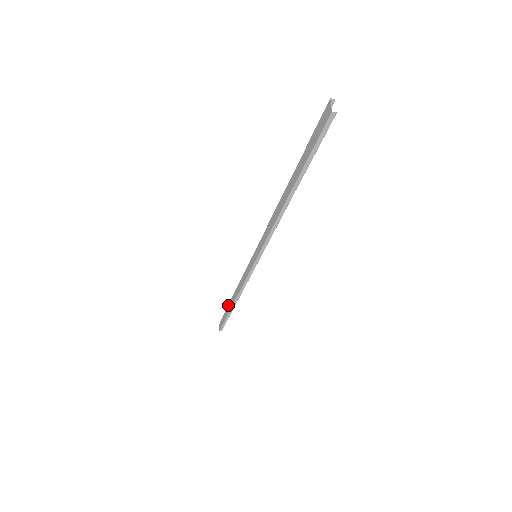
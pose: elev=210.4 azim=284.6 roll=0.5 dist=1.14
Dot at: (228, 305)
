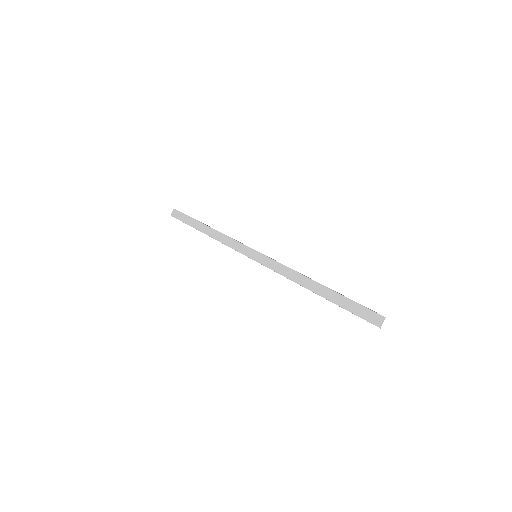
Dot at: (196, 221)
